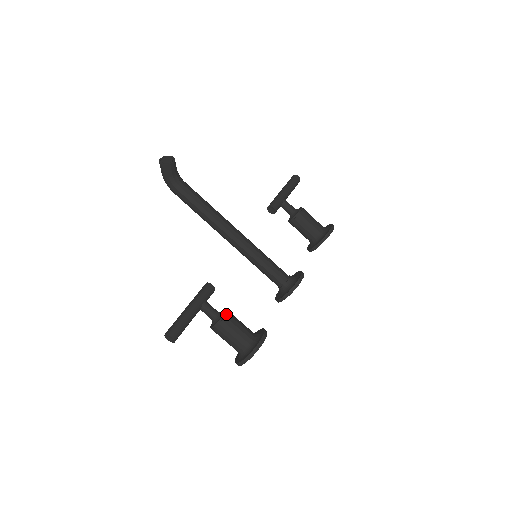
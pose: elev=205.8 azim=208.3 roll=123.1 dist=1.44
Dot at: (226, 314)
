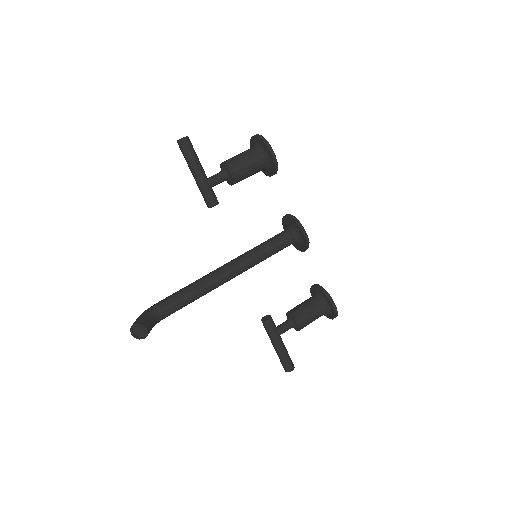
Dot at: (298, 322)
